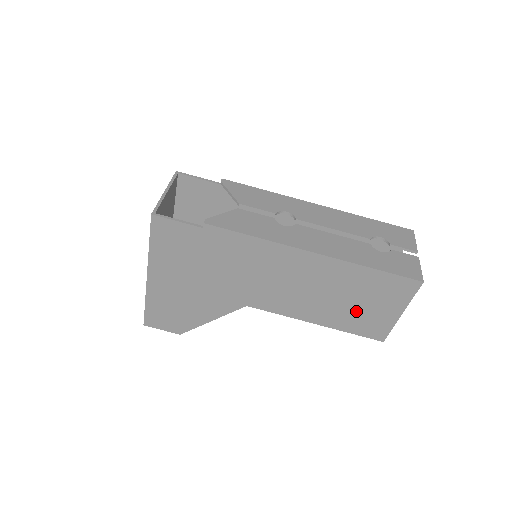
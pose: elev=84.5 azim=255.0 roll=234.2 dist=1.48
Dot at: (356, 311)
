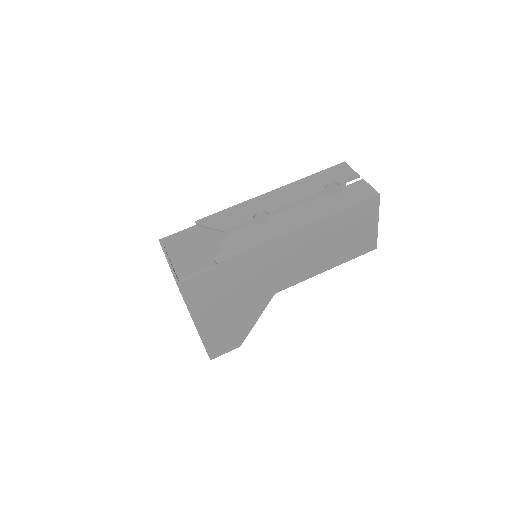
Dot at: (348, 243)
